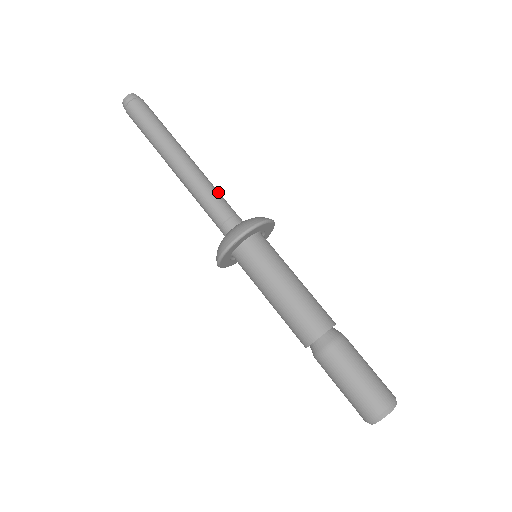
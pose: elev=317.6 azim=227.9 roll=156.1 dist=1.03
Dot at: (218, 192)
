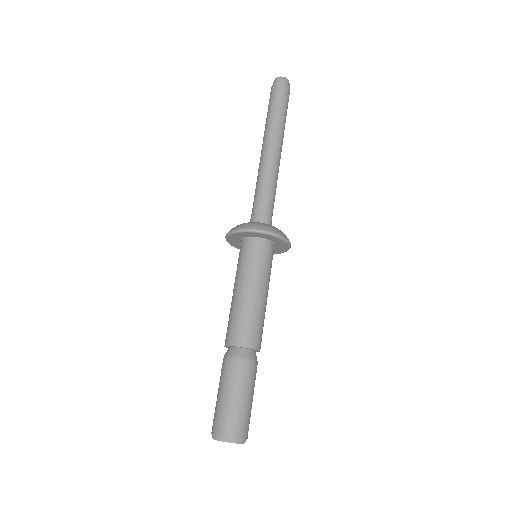
Dot at: (270, 189)
